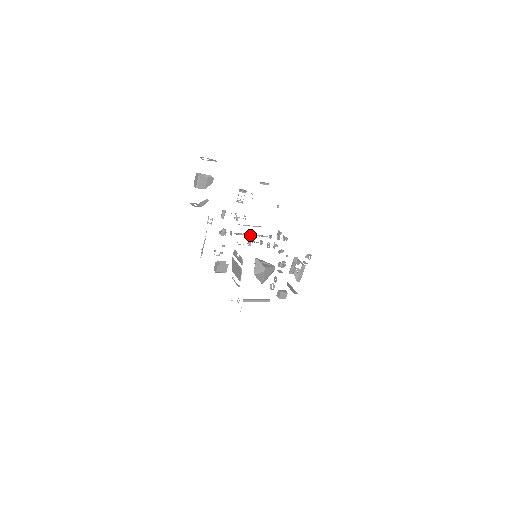
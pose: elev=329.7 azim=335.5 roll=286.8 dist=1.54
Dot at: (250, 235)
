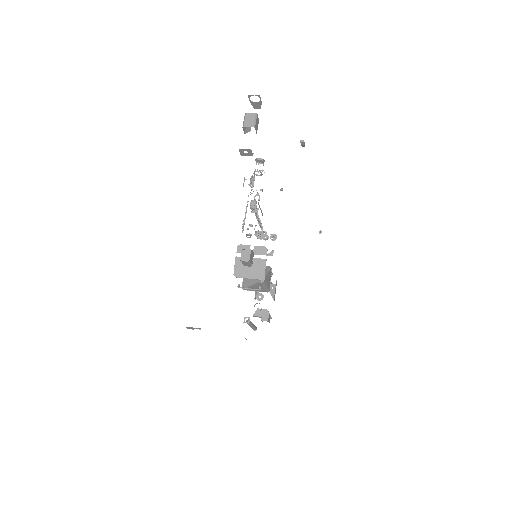
Dot at: (260, 222)
